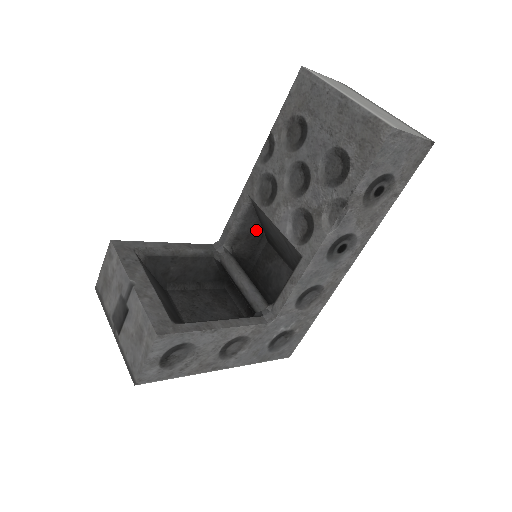
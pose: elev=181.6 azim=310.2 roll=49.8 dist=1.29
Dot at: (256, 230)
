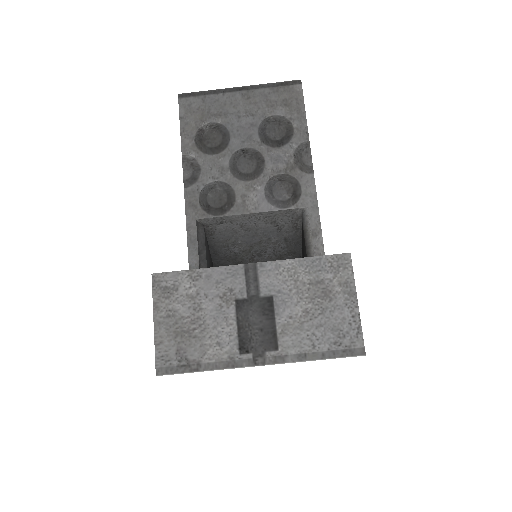
Dot at: (211, 266)
